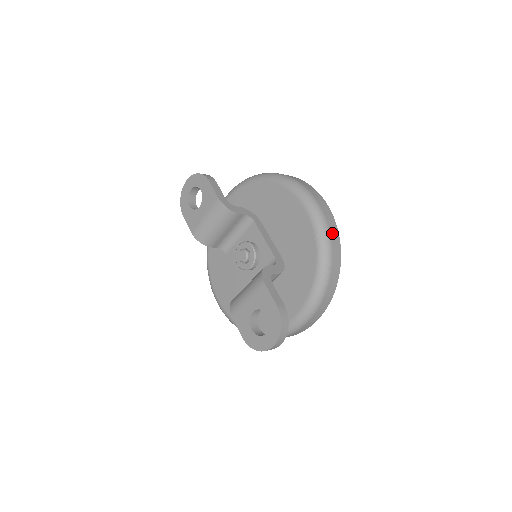
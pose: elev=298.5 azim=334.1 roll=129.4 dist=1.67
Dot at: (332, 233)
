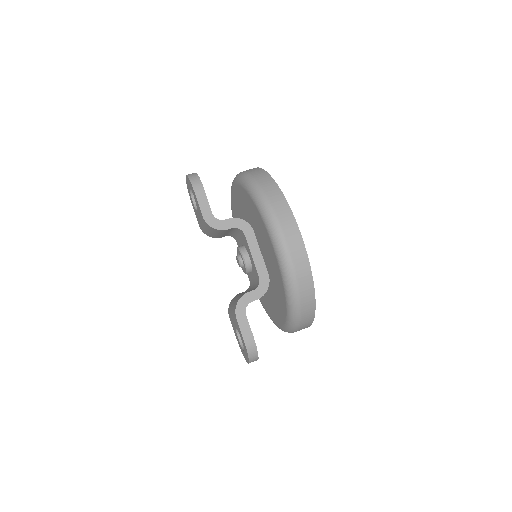
Dot at: (301, 279)
